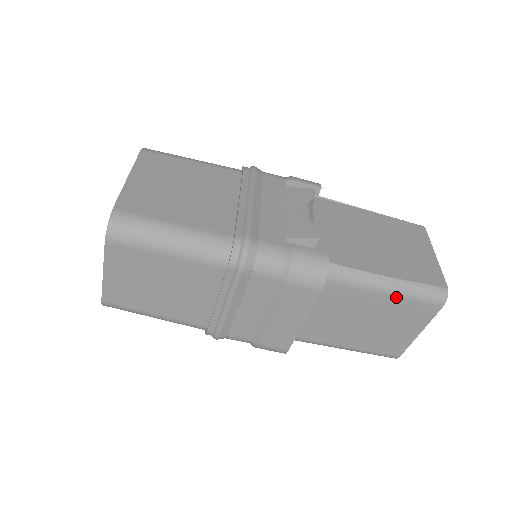
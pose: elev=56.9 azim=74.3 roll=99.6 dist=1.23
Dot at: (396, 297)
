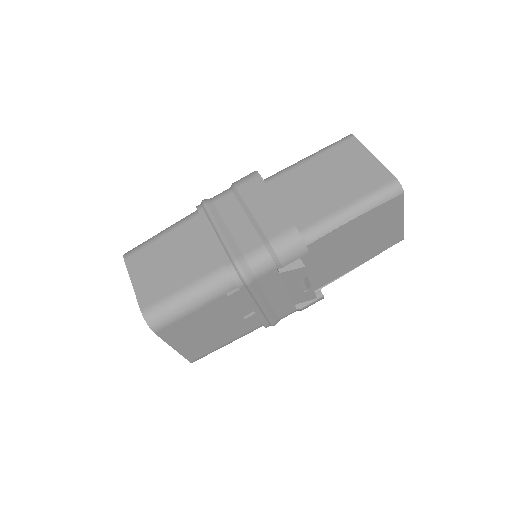
Dot at: (320, 155)
